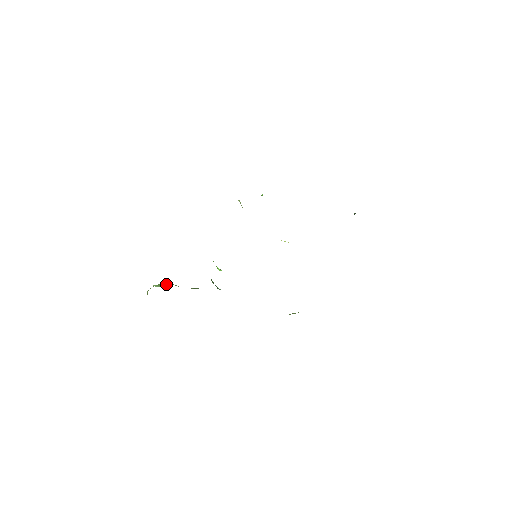
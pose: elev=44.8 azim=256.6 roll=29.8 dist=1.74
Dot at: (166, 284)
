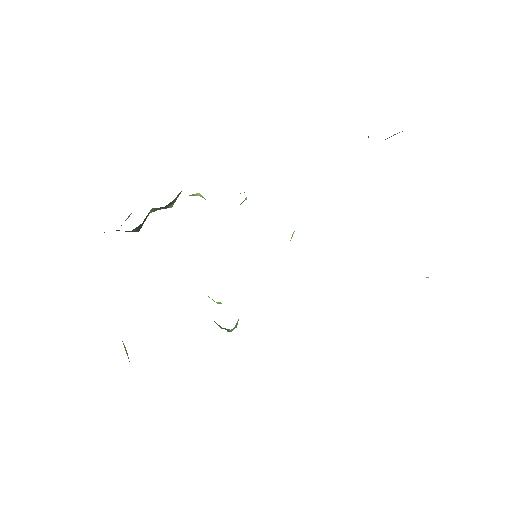
Dot at: occluded
